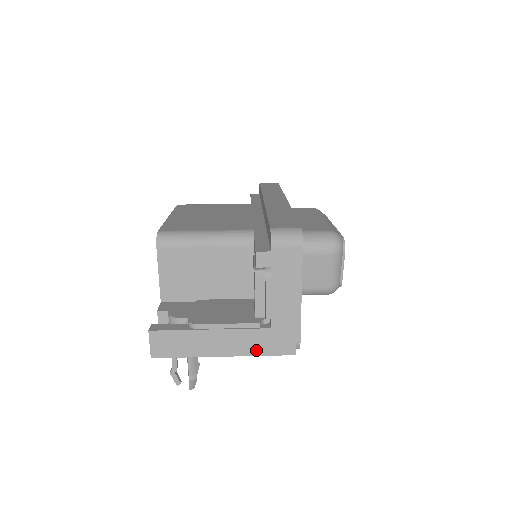
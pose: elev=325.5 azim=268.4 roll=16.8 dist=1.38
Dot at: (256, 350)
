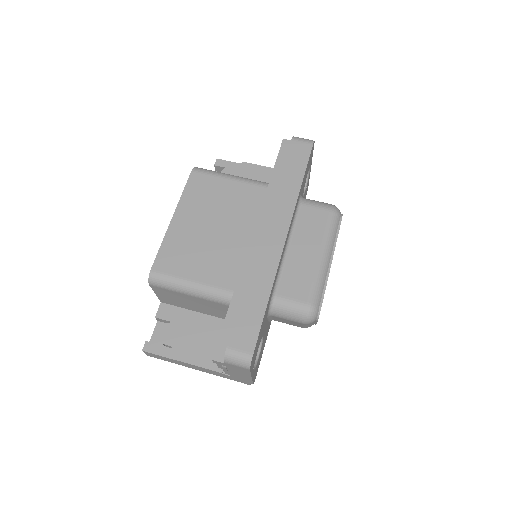
Dot at: (221, 376)
